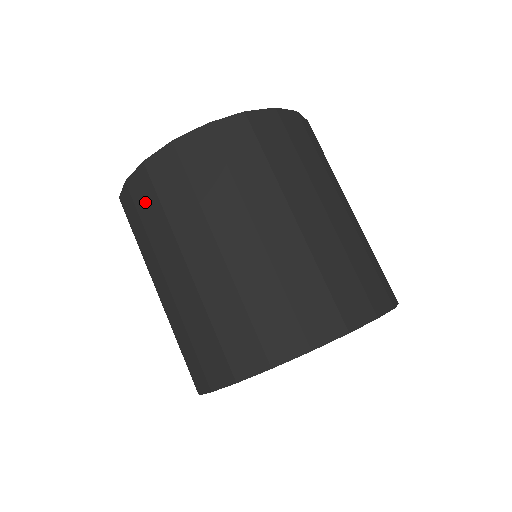
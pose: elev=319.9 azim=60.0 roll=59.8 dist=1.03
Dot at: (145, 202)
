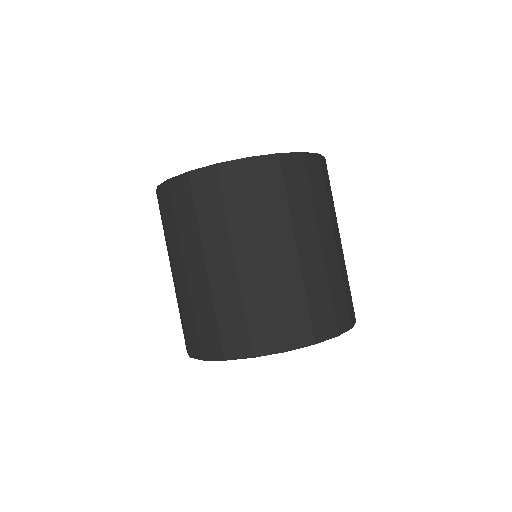
Dot at: (167, 209)
